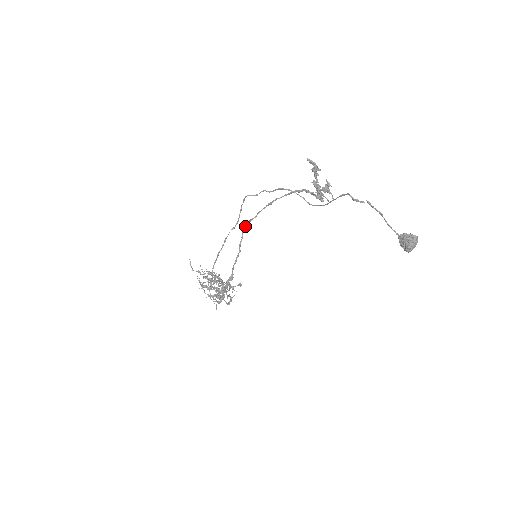
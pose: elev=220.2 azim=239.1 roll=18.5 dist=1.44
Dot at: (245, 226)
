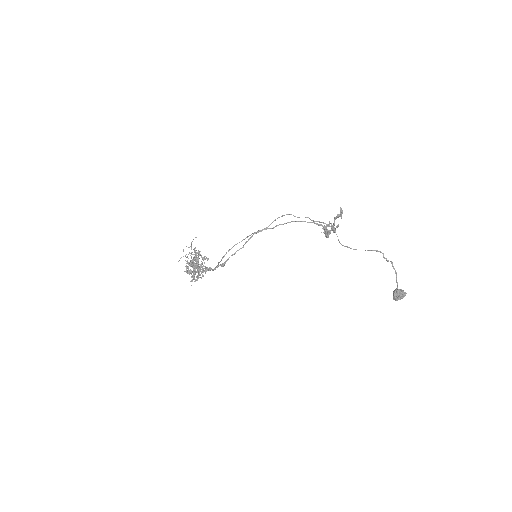
Dot at: (261, 230)
